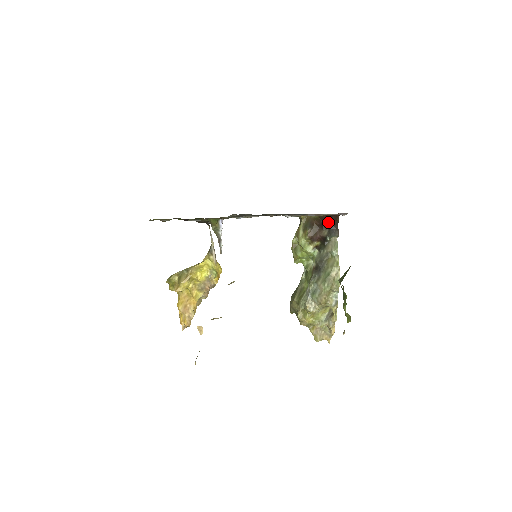
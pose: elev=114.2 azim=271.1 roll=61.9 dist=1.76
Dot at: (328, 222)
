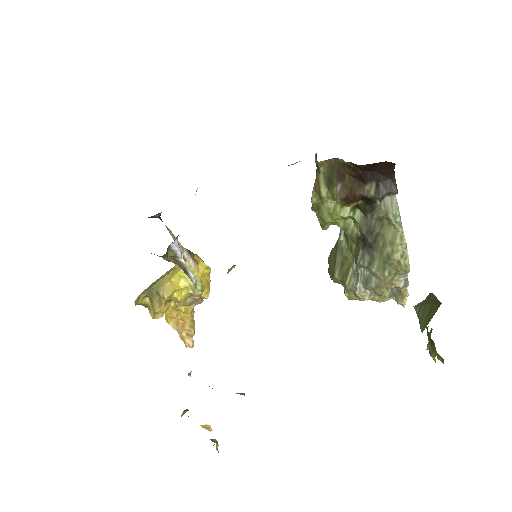
Dot at: (373, 171)
